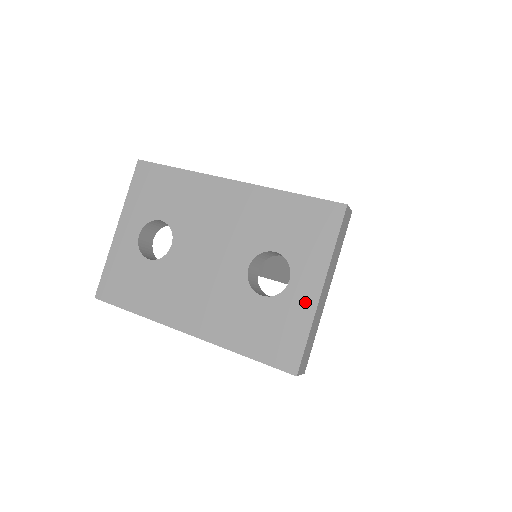
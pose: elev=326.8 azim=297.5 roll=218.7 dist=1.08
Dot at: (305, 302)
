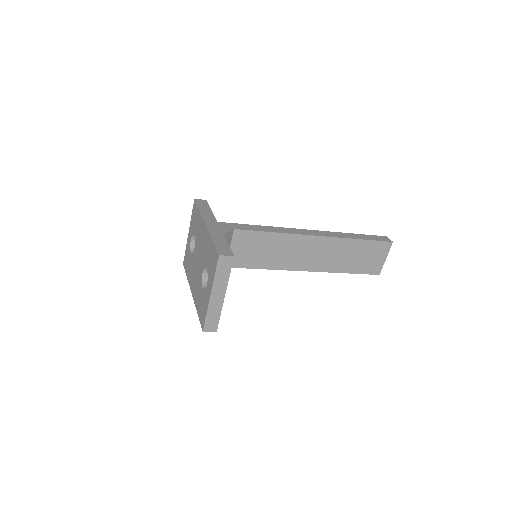
Dot at: (207, 298)
